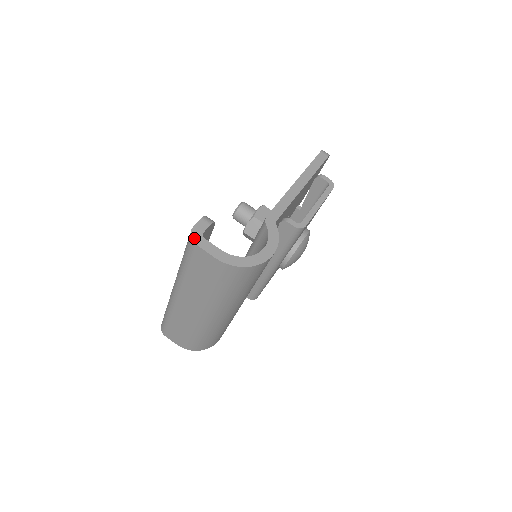
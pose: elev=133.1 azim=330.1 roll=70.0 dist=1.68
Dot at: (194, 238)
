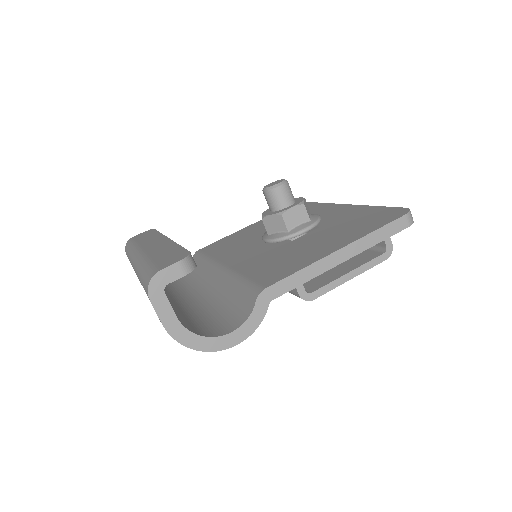
Dot at: (151, 288)
